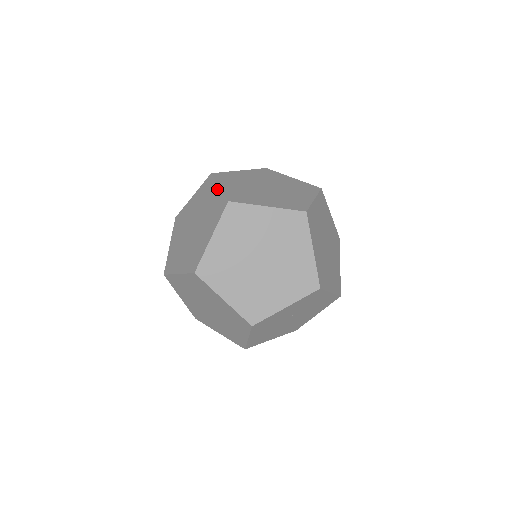
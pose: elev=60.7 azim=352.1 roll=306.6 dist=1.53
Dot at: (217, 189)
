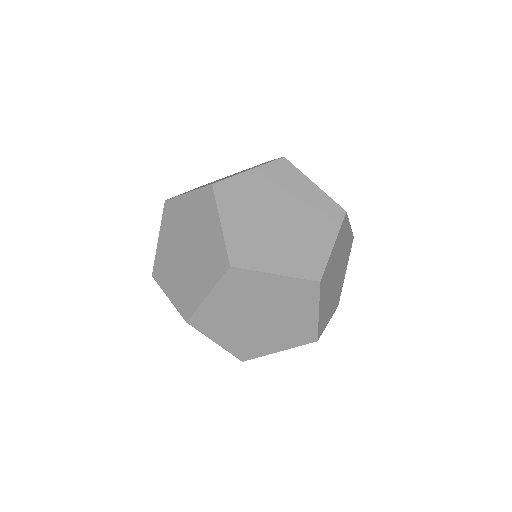
Dot at: (170, 300)
